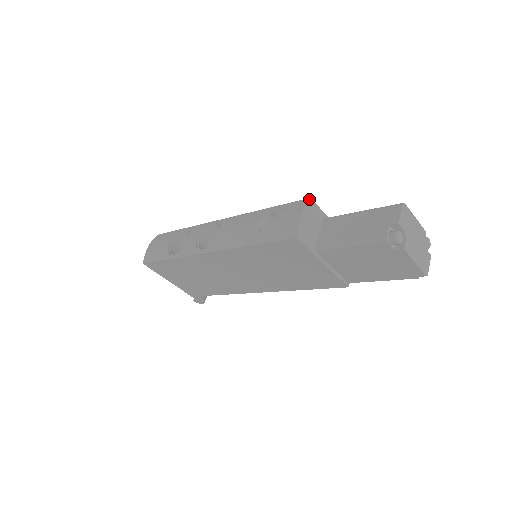
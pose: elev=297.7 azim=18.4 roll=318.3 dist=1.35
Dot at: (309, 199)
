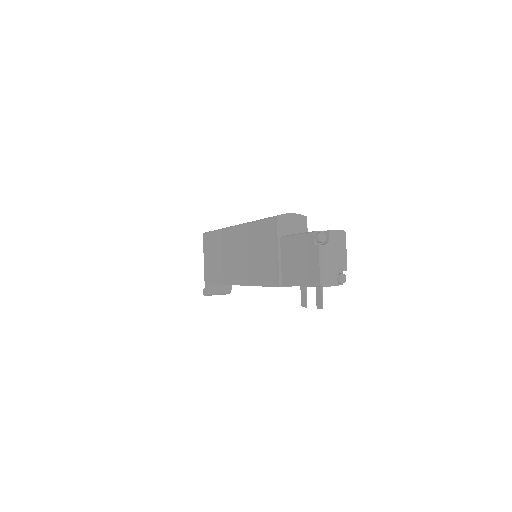
Dot at: (305, 216)
